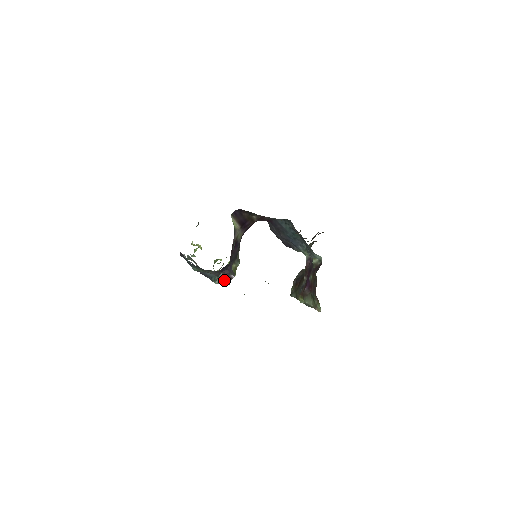
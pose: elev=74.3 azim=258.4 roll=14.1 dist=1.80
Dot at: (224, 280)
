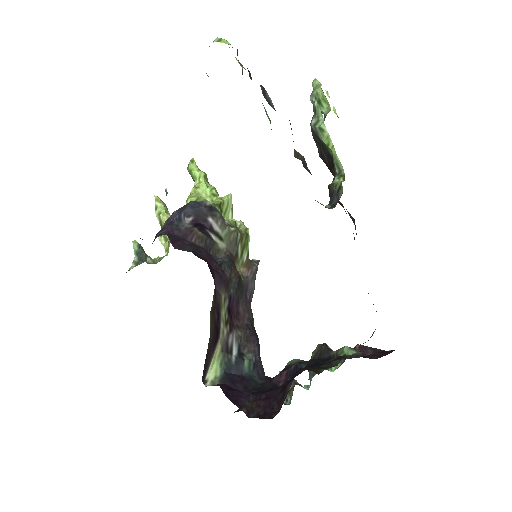
Dot at: occluded
